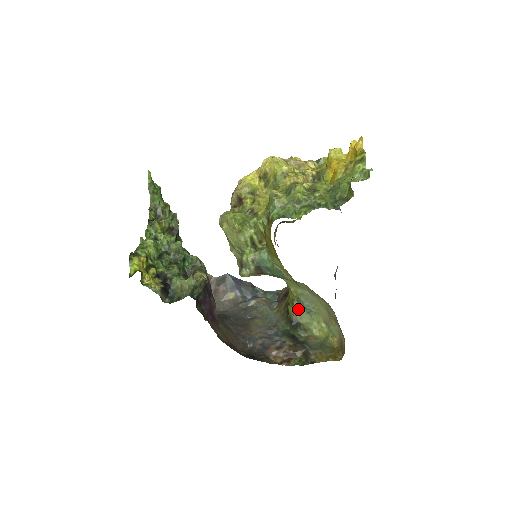
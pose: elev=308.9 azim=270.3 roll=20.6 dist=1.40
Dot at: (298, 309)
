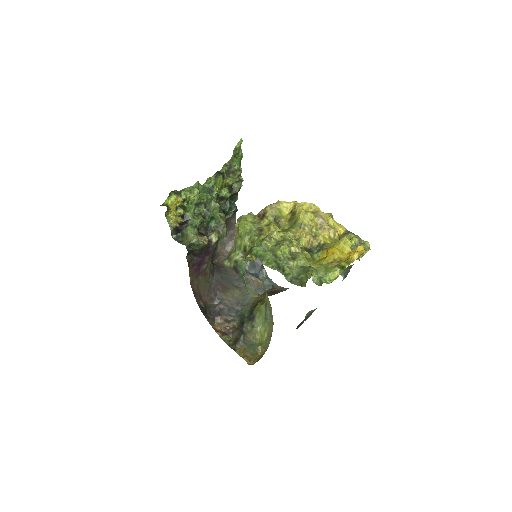
Dot at: (262, 310)
